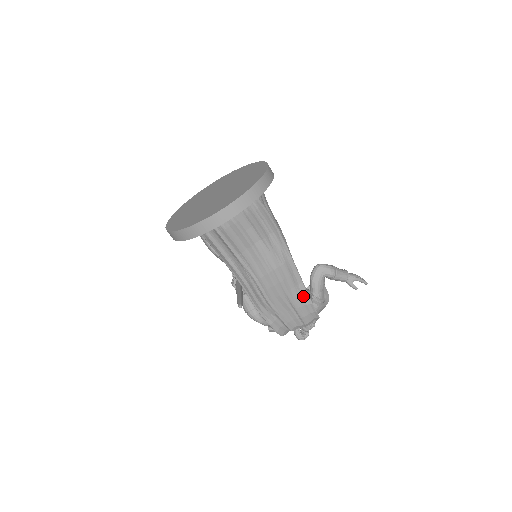
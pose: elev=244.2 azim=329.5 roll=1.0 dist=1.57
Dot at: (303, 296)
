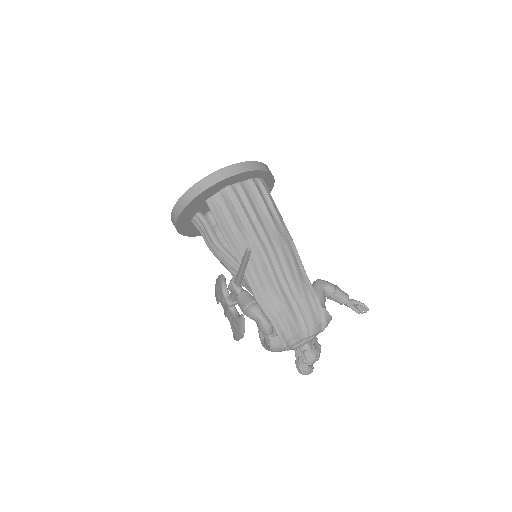
Dot at: (307, 287)
